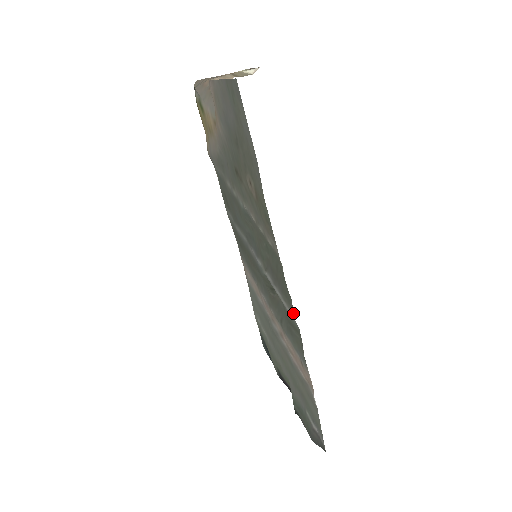
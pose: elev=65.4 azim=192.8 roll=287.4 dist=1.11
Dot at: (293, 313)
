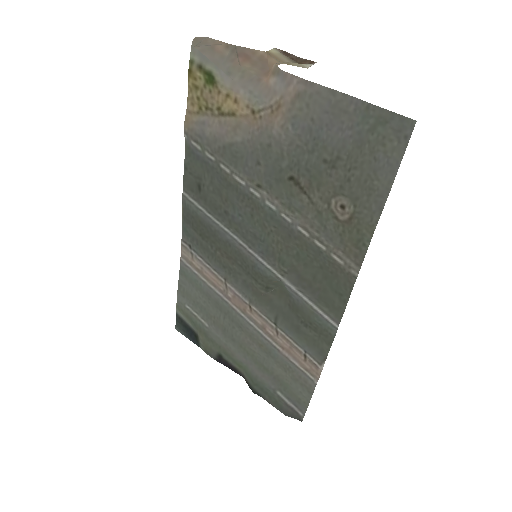
Dot at: (338, 321)
